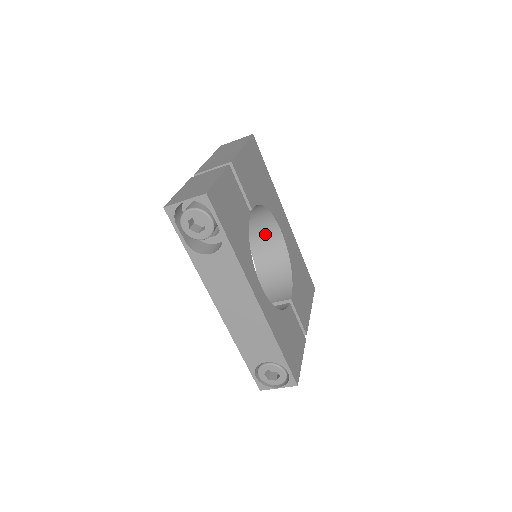
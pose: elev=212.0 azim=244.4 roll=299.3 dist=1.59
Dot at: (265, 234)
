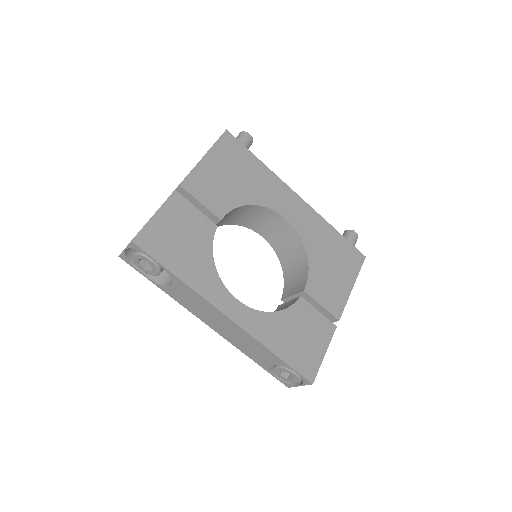
Dot at: (273, 225)
